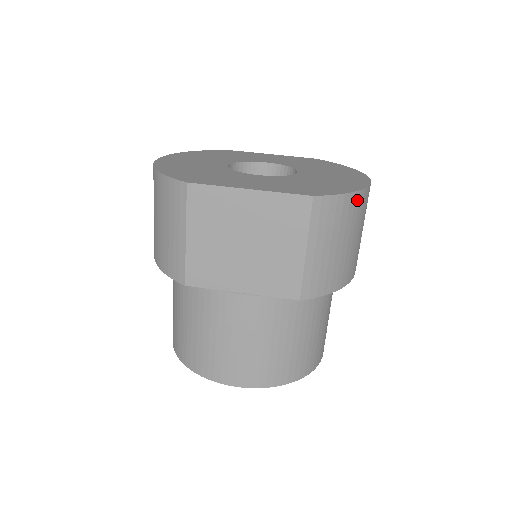
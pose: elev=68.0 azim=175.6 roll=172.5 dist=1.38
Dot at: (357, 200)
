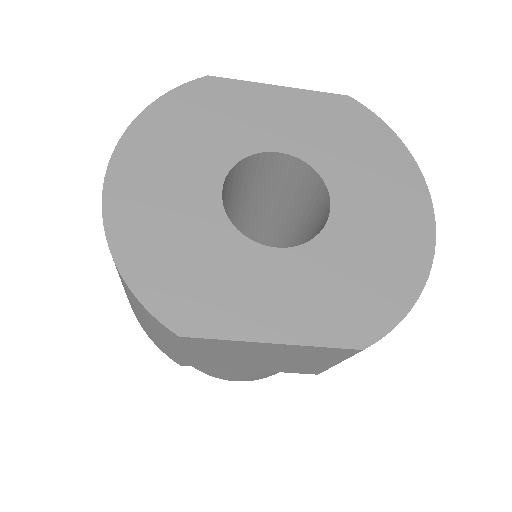
Dot at: occluded
